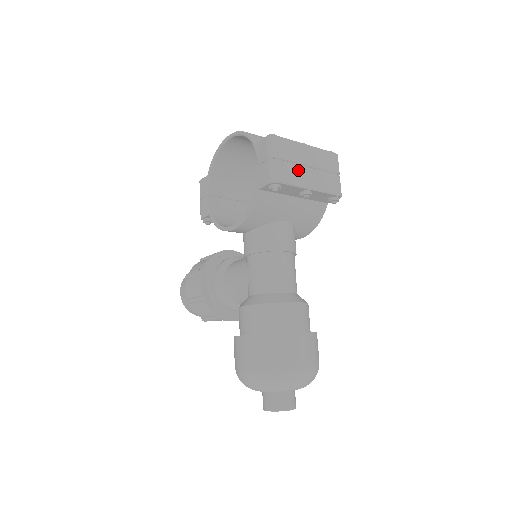
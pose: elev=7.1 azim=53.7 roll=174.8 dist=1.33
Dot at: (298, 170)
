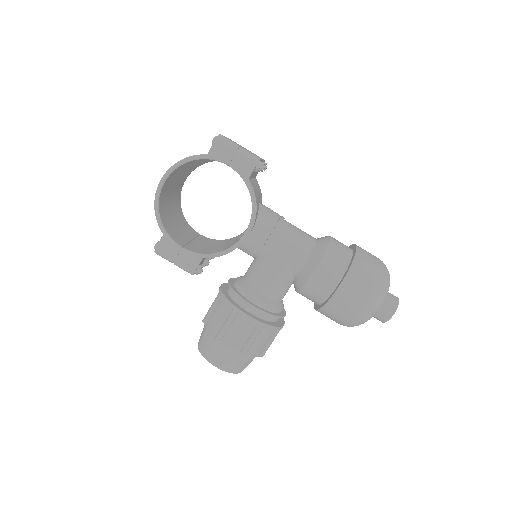
Dot at: occluded
